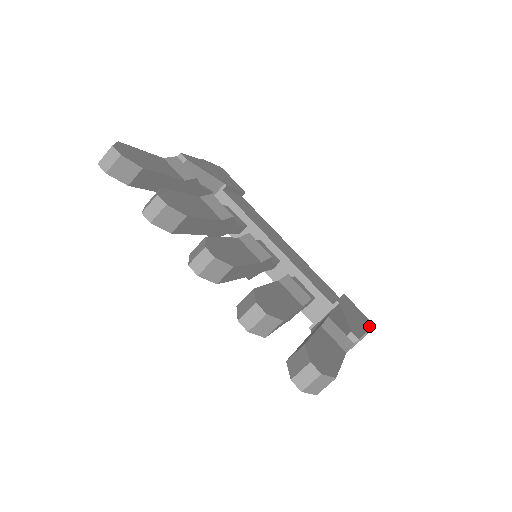
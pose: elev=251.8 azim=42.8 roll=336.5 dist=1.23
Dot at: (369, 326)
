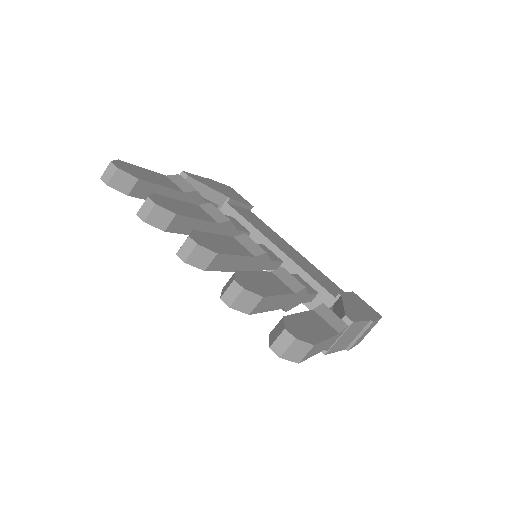
Dot at: (376, 318)
